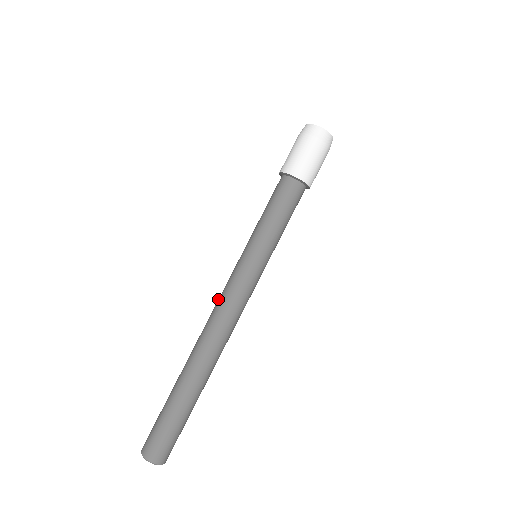
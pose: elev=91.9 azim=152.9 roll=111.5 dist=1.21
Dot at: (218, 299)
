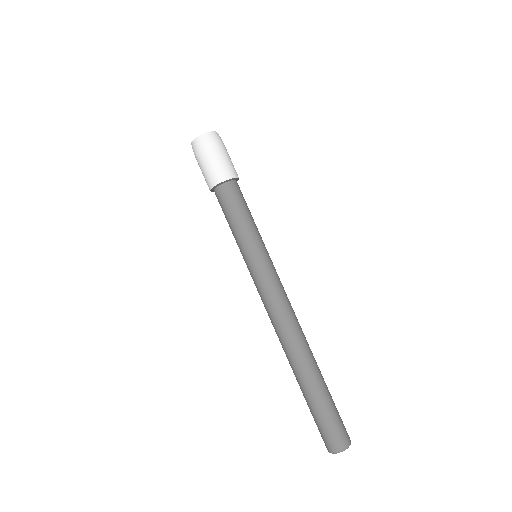
Dot at: occluded
